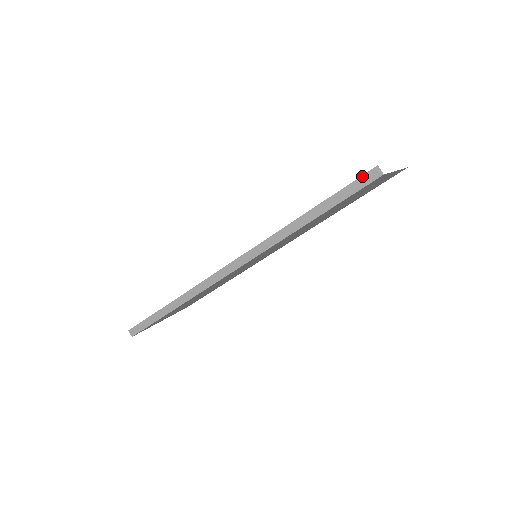
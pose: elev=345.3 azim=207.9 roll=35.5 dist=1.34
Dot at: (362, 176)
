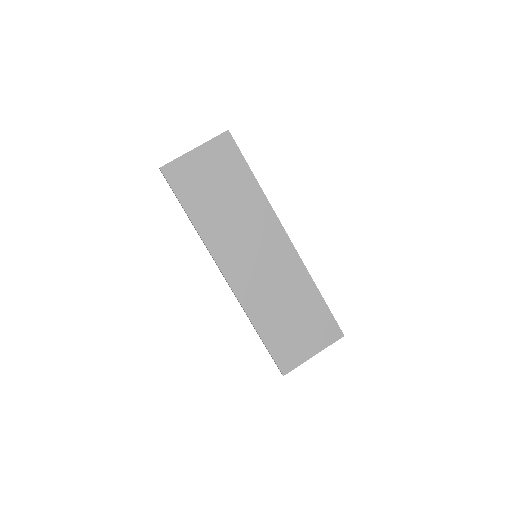
Dot at: (278, 368)
